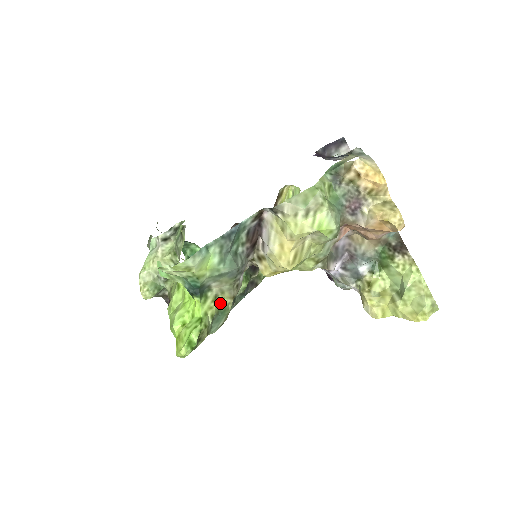
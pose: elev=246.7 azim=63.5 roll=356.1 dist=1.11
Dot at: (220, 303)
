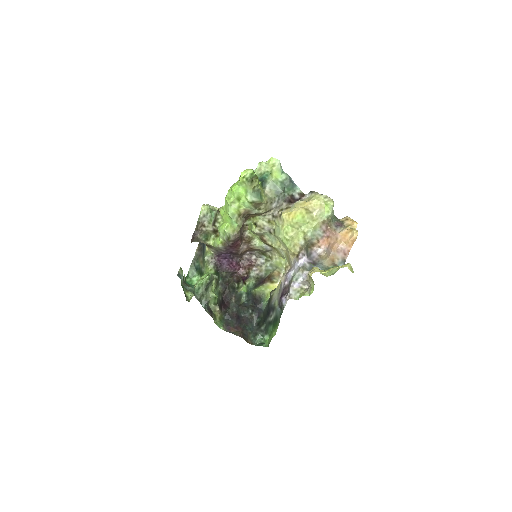
Dot at: (263, 195)
